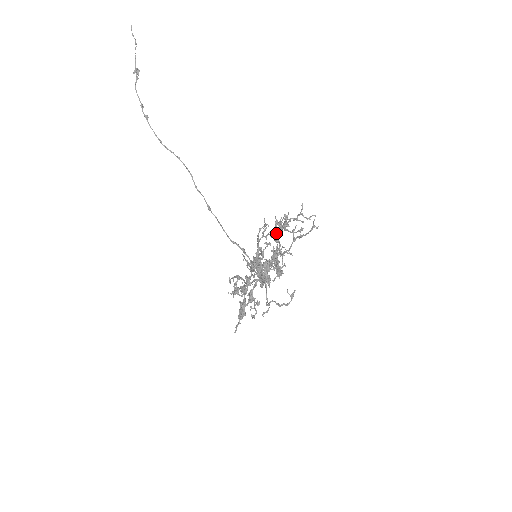
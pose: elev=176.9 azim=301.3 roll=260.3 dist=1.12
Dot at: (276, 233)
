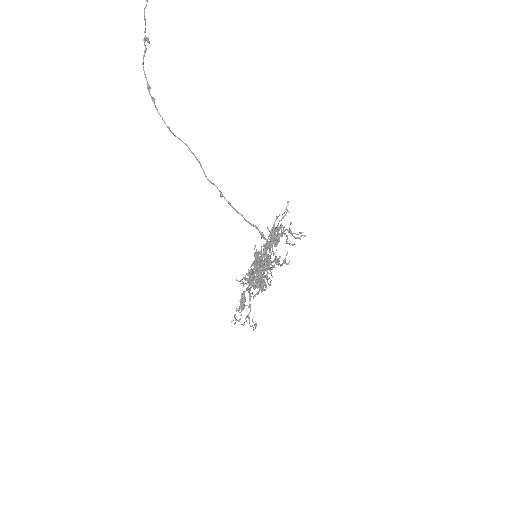
Dot at: occluded
